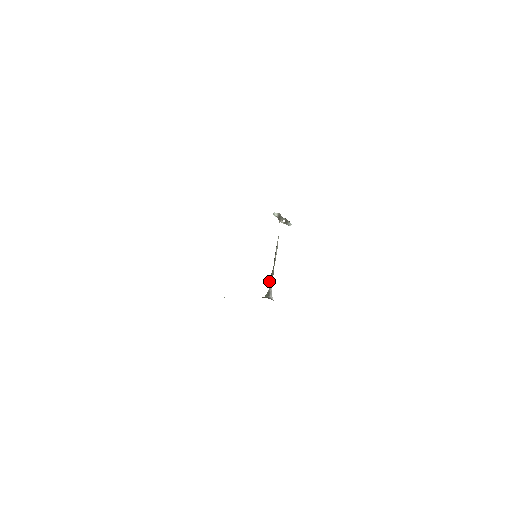
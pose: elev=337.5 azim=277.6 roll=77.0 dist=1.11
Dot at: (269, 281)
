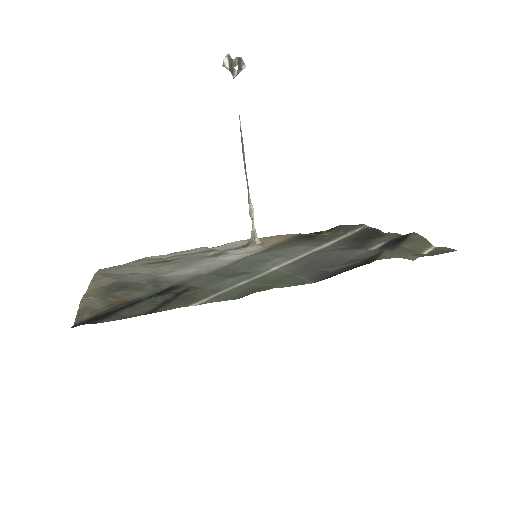
Dot at: (249, 212)
